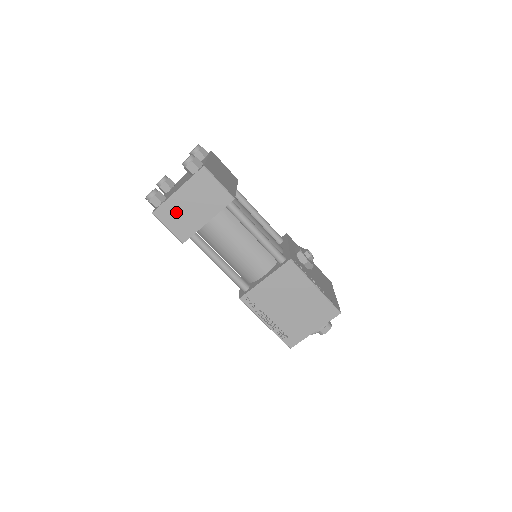
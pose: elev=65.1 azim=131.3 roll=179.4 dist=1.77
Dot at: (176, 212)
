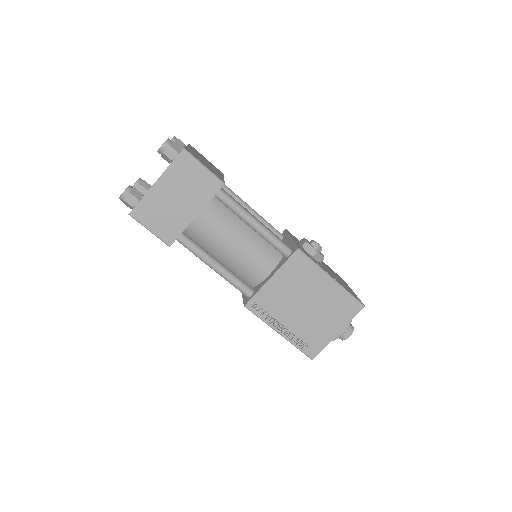
Dot at: (157, 209)
